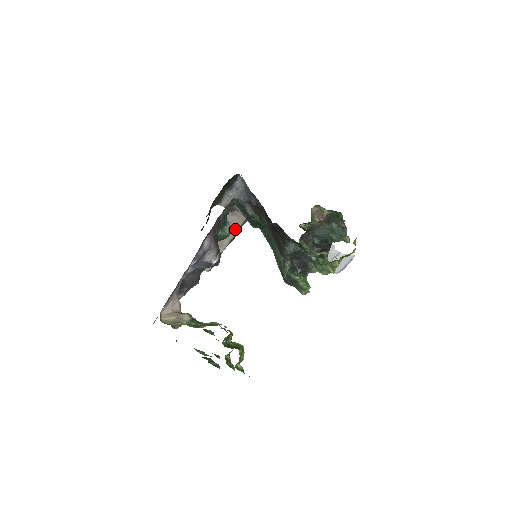
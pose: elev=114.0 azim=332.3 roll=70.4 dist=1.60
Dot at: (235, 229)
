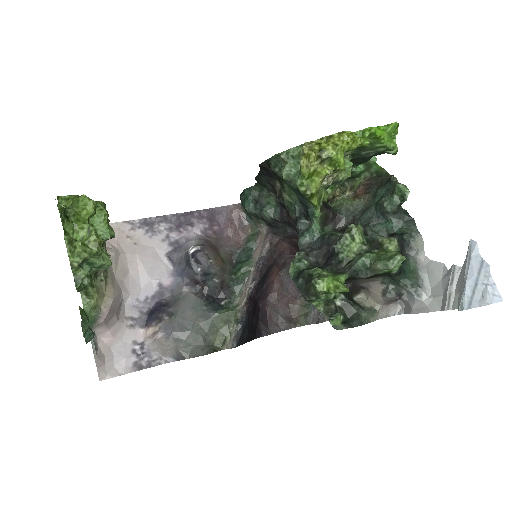
Dot at: (257, 258)
